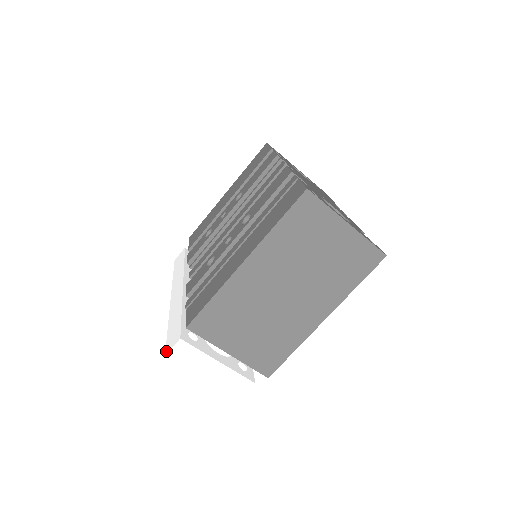
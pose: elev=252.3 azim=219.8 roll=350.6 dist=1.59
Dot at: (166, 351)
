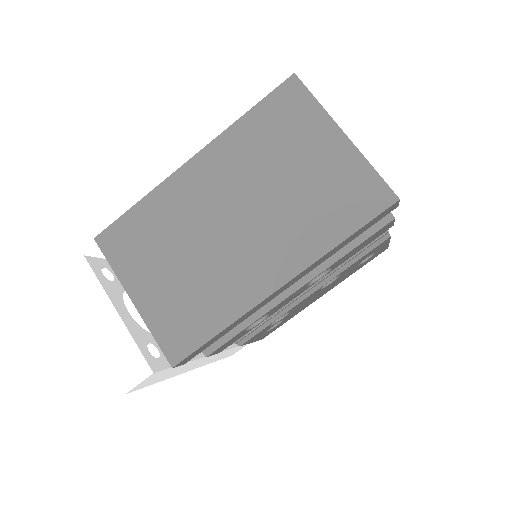
Dot at: occluded
